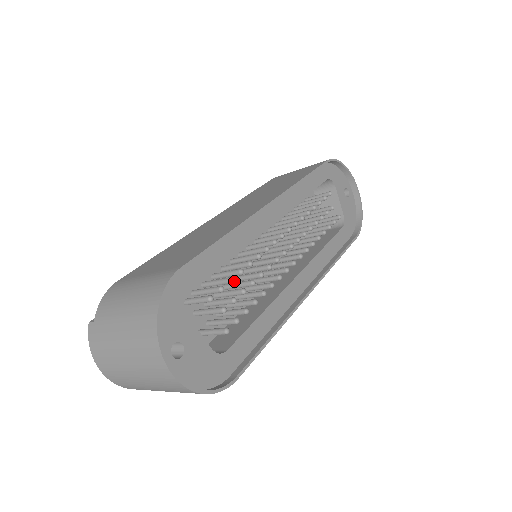
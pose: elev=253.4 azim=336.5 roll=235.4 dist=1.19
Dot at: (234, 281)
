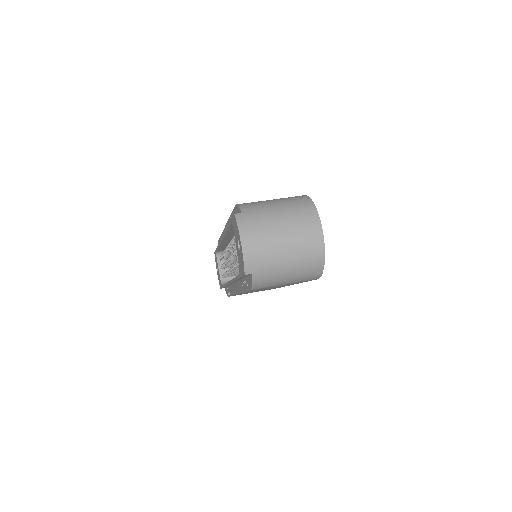
Dot at: occluded
